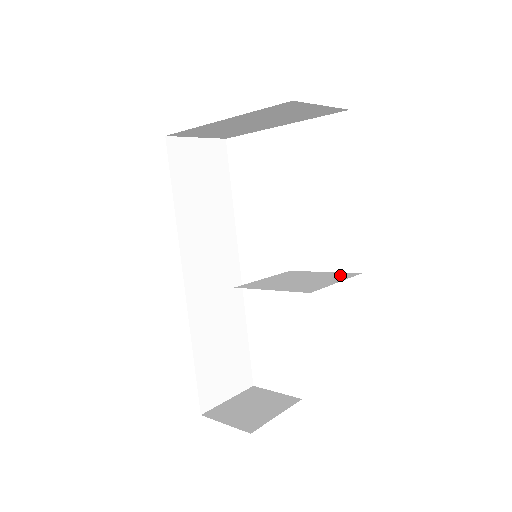
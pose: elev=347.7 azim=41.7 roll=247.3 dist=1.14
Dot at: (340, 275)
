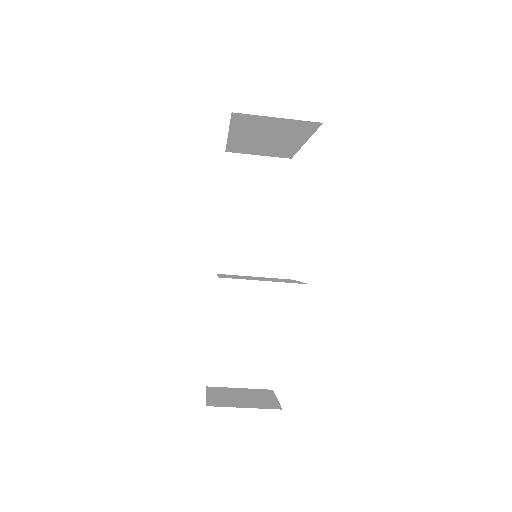
Dot at: (292, 282)
